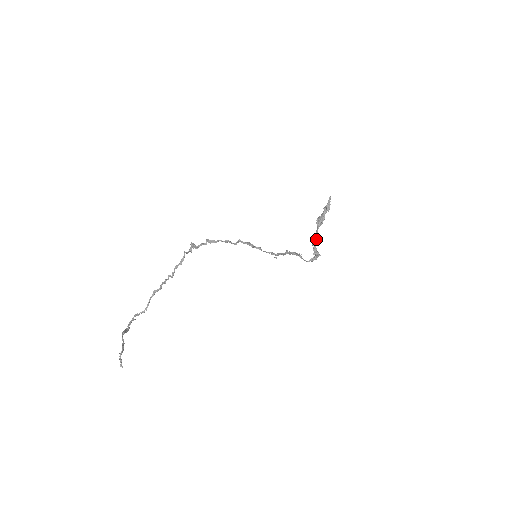
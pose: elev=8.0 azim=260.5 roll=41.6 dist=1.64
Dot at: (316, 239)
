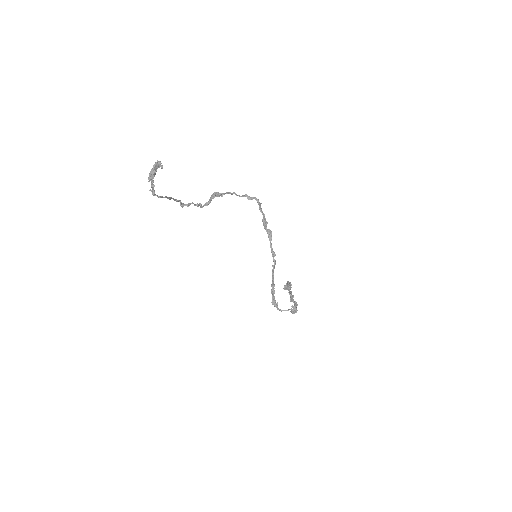
Dot at: (291, 294)
